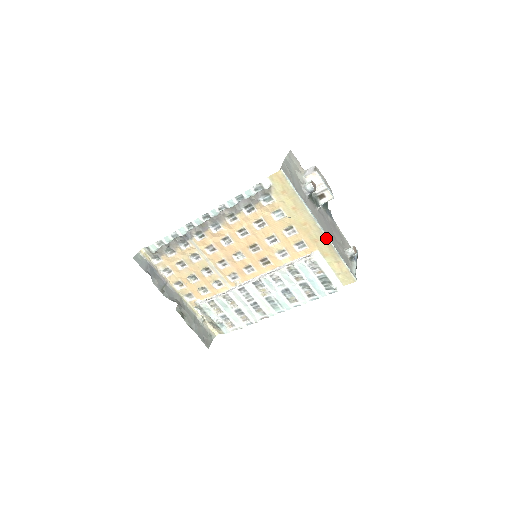
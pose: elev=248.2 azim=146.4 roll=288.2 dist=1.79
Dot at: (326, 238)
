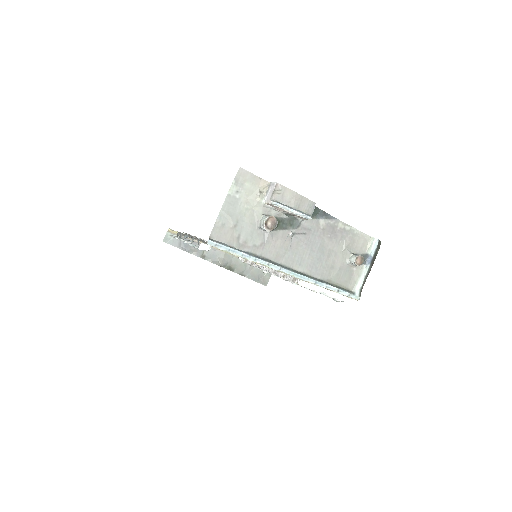
Dot at: occluded
